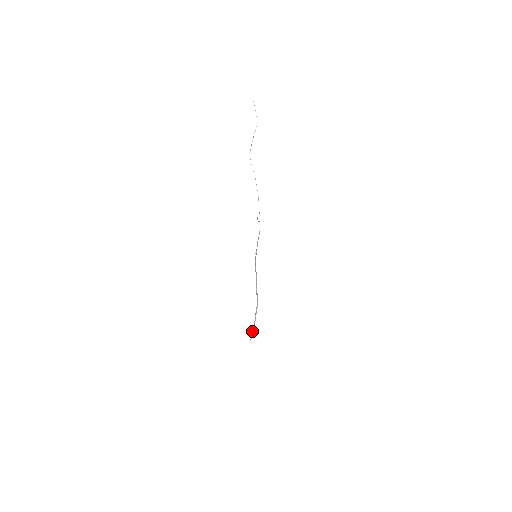
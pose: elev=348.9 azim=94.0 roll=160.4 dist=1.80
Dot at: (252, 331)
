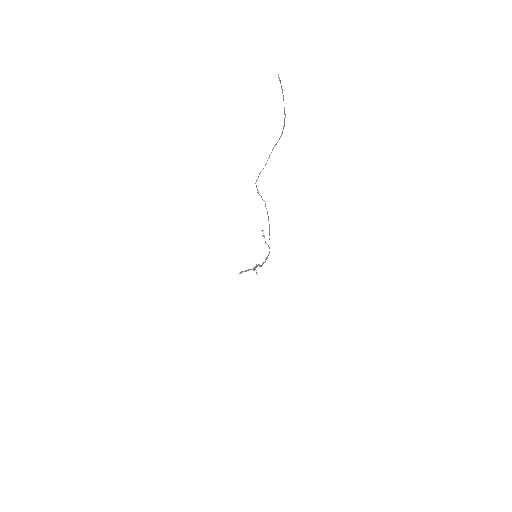
Dot at: occluded
